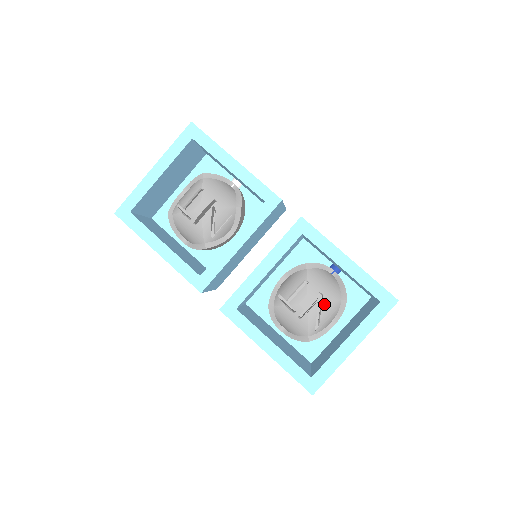
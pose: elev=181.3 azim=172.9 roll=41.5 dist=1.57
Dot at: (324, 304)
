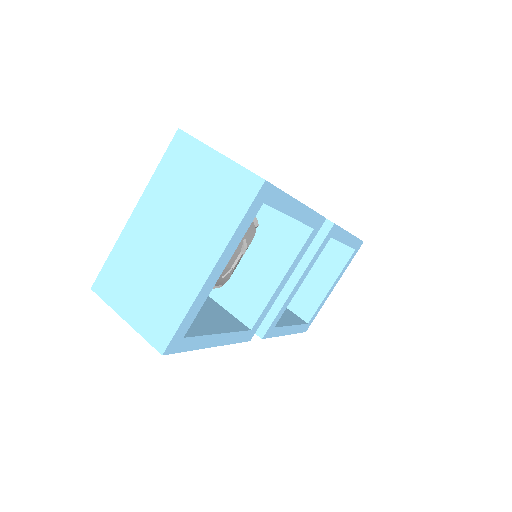
Dot at: occluded
